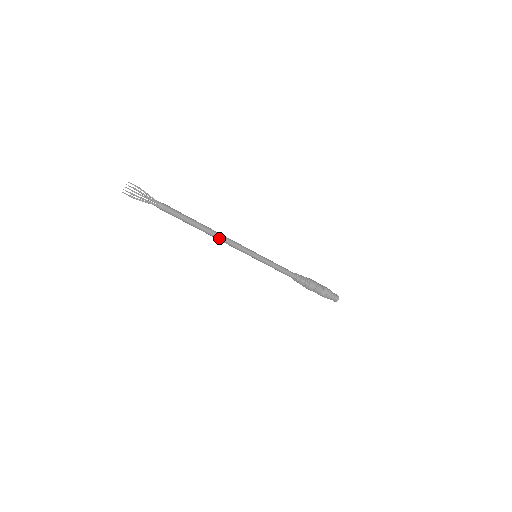
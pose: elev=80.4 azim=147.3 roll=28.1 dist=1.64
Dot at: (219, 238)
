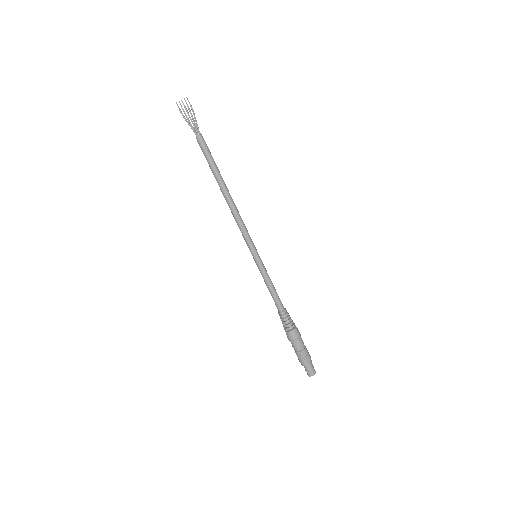
Dot at: (232, 208)
